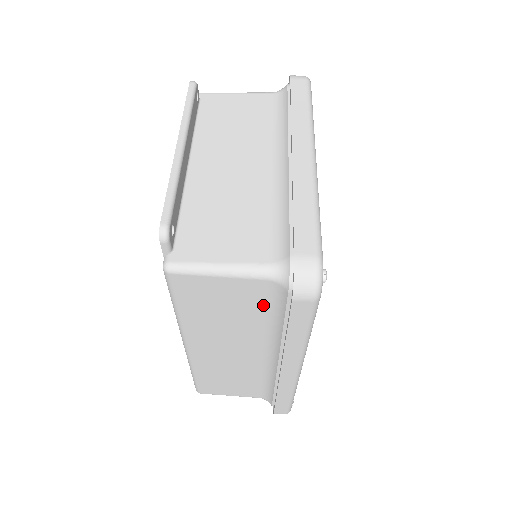
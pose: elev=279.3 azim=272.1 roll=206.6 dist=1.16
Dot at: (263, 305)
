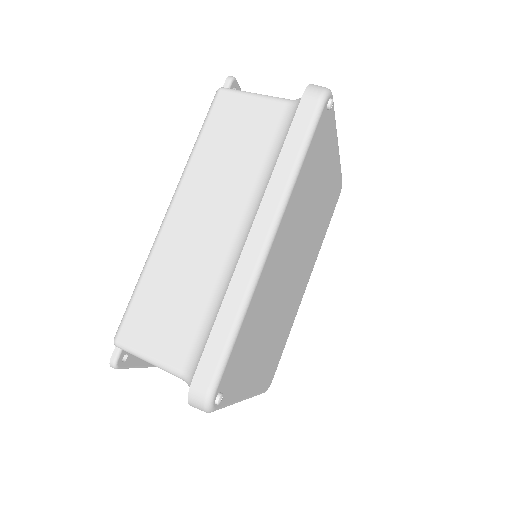
Dot at: (271, 139)
